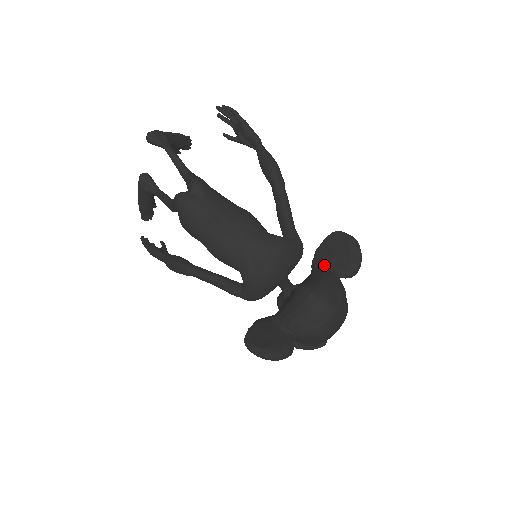
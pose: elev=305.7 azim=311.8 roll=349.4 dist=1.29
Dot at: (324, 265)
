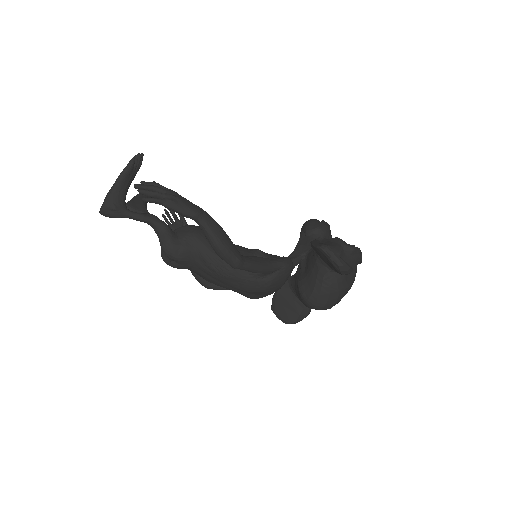
Dot at: (320, 258)
